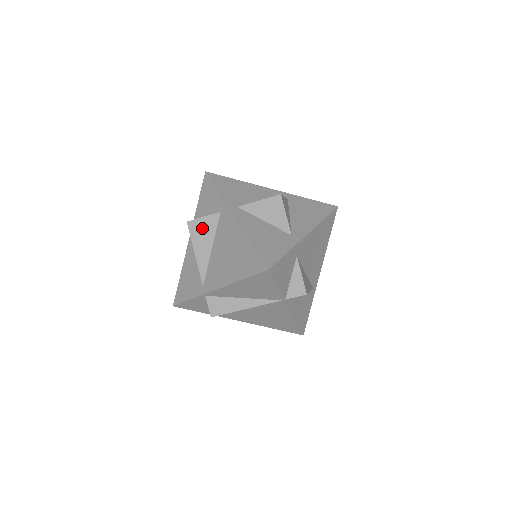
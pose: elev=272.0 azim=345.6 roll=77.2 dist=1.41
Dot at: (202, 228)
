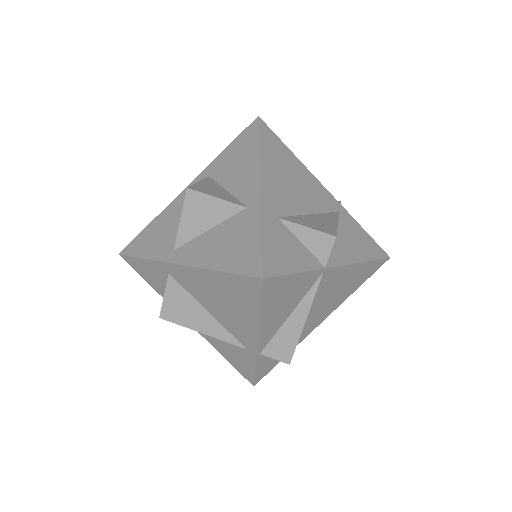
Dot at: (176, 306)
